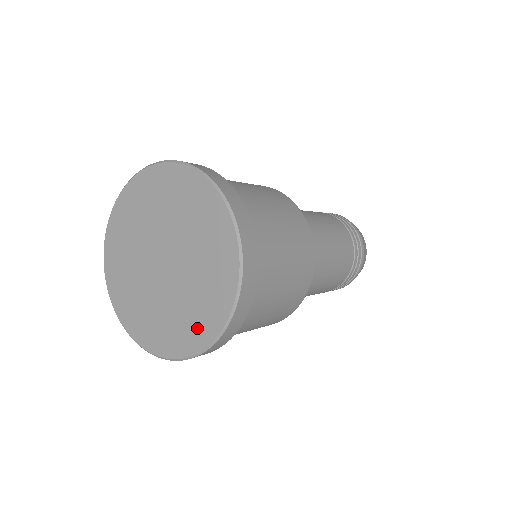
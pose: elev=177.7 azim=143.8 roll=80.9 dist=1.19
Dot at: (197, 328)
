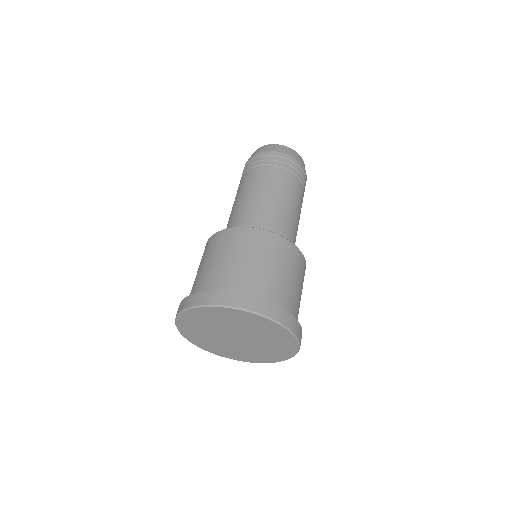
Dot at: (280, 354)
